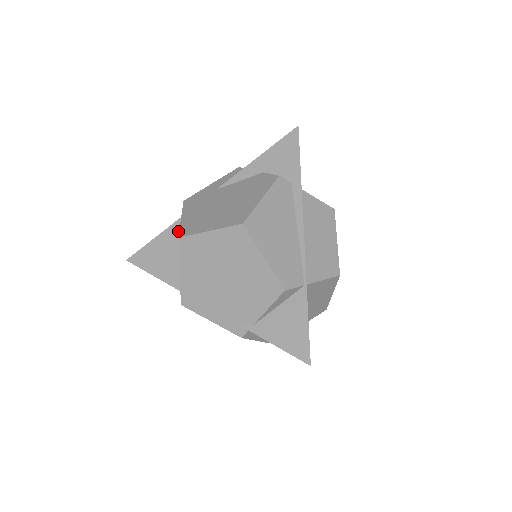
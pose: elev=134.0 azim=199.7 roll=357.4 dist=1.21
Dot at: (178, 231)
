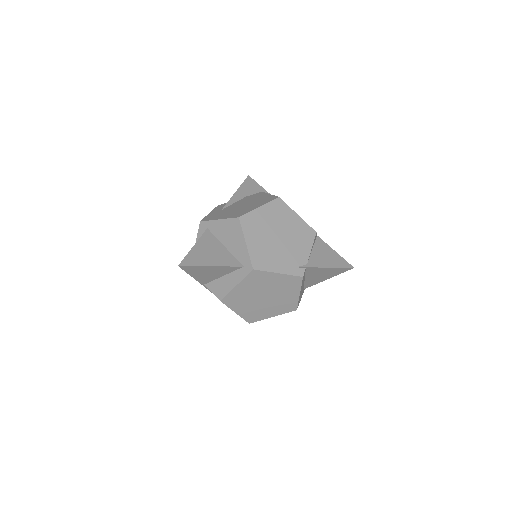
Dot at: (211, 237)
